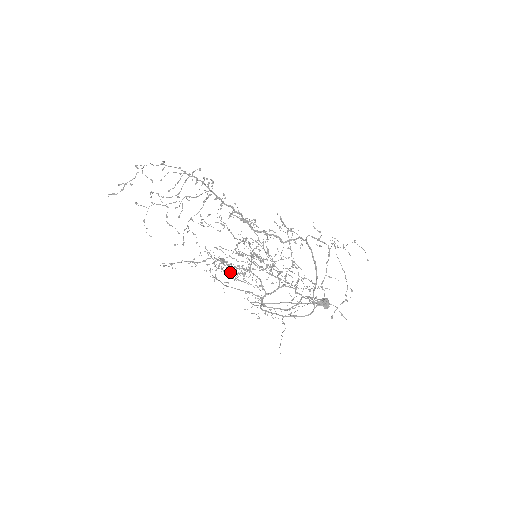
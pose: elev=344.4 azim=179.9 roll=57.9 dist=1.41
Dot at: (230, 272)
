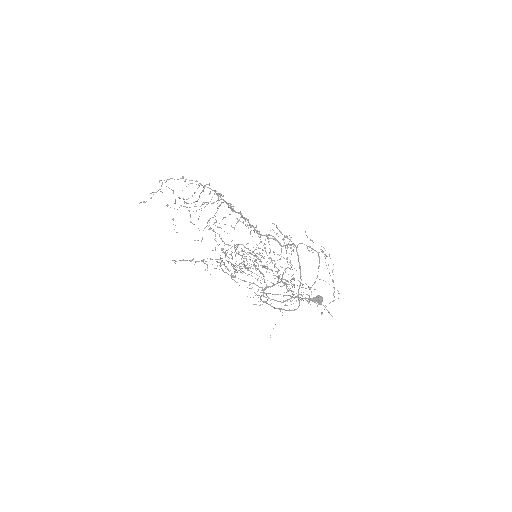
Dot at: occluded
